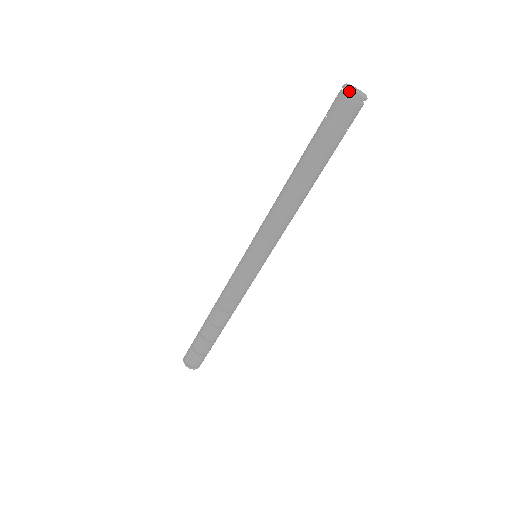
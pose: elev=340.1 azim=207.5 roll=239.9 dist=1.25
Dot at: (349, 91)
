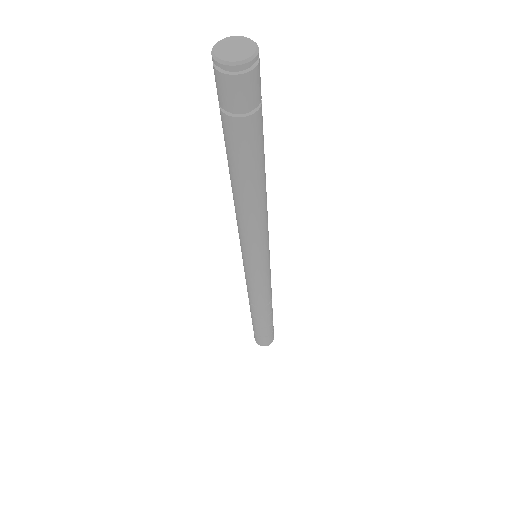
Dot at: (230, 68)
